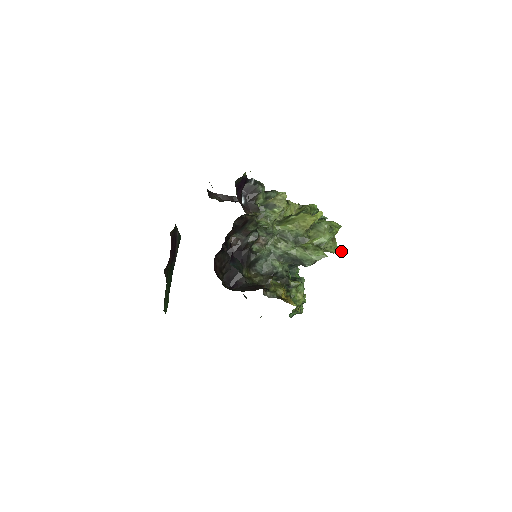
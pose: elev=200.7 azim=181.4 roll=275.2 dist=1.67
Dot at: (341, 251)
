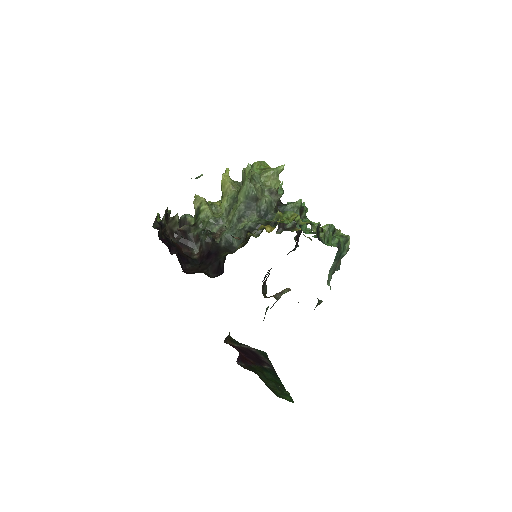
Dot at: (281, 166)
